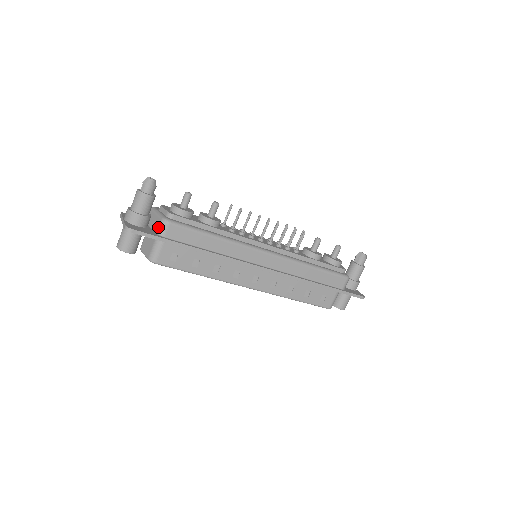
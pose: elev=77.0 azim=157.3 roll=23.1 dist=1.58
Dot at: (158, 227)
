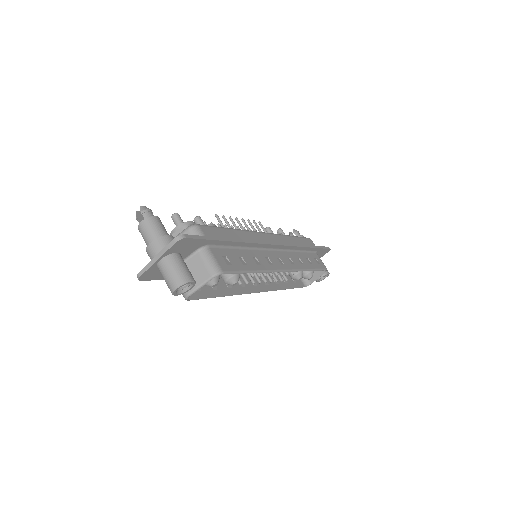
Dot at: occluded
